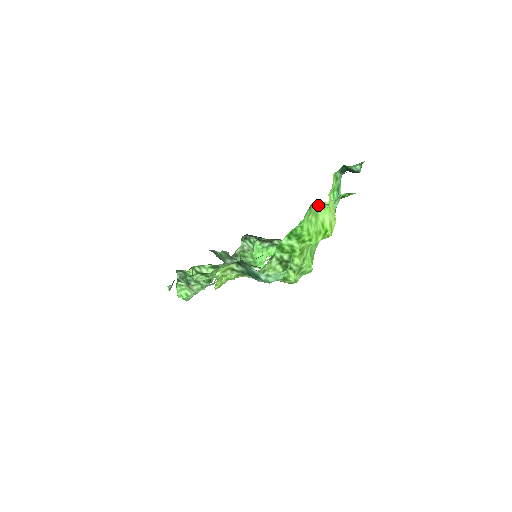
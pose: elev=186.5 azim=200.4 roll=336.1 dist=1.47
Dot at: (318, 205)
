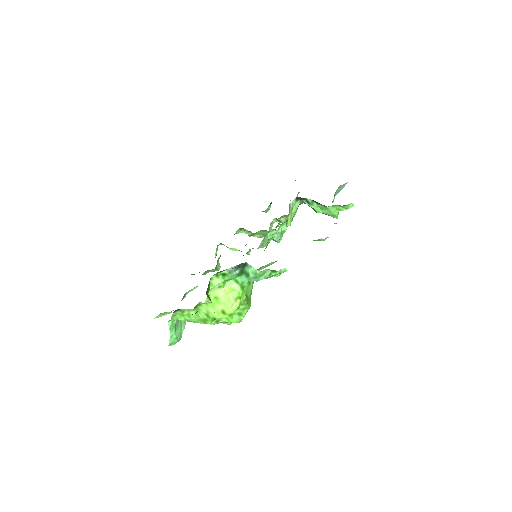
Dot at: occluded
